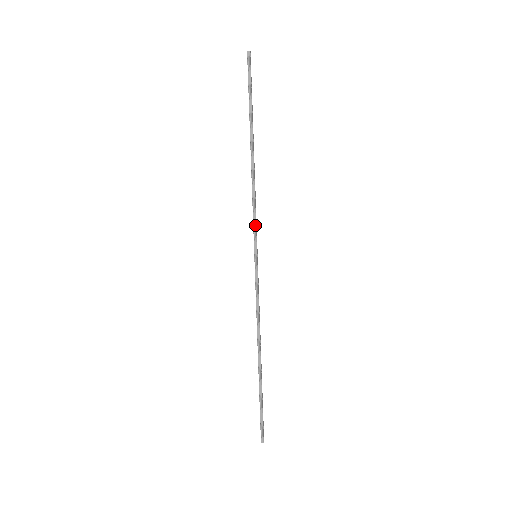
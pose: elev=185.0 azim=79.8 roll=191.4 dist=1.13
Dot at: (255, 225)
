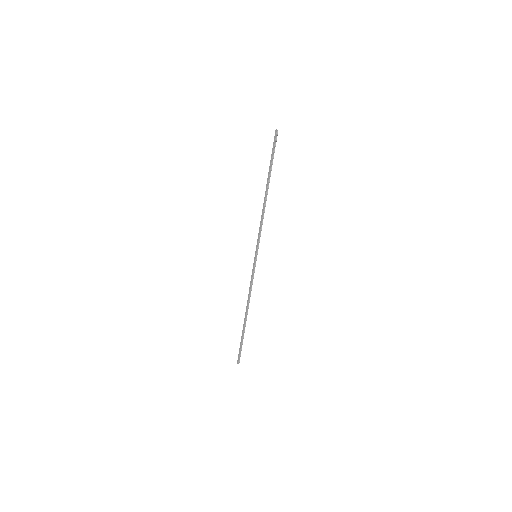
Dot at: occluded
